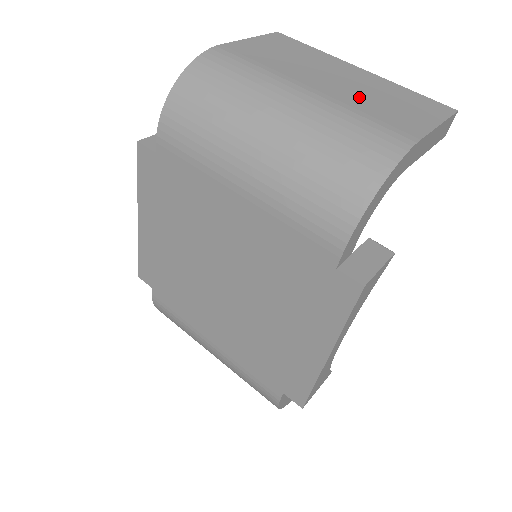
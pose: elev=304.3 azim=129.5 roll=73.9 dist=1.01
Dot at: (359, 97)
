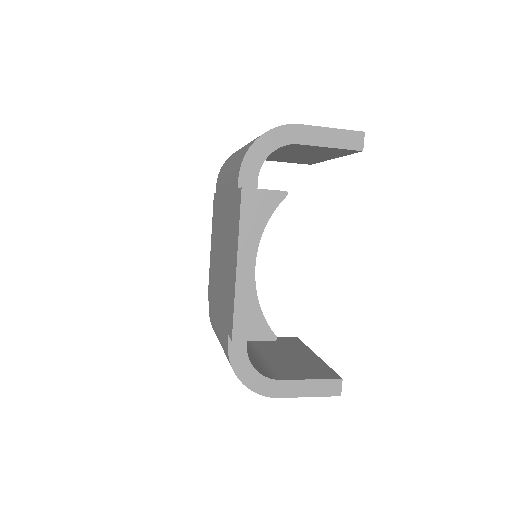
Dot at: occluded
